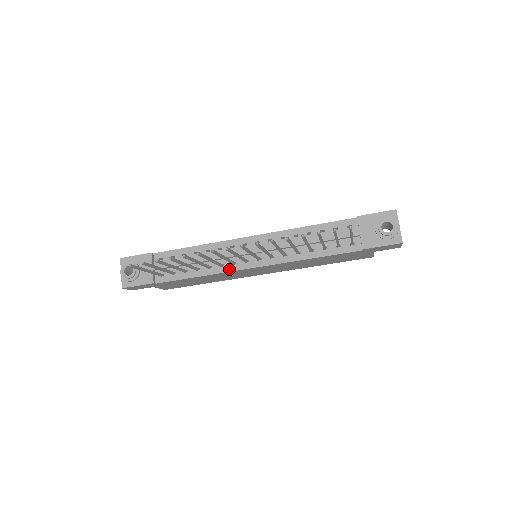
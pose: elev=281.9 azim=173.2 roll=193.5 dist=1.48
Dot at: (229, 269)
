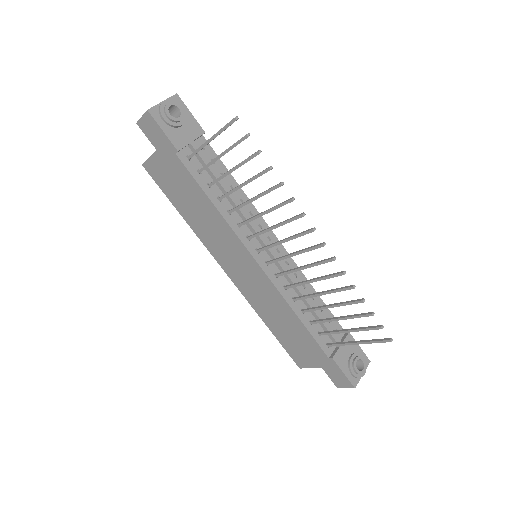
Dot at: (241, 236)
